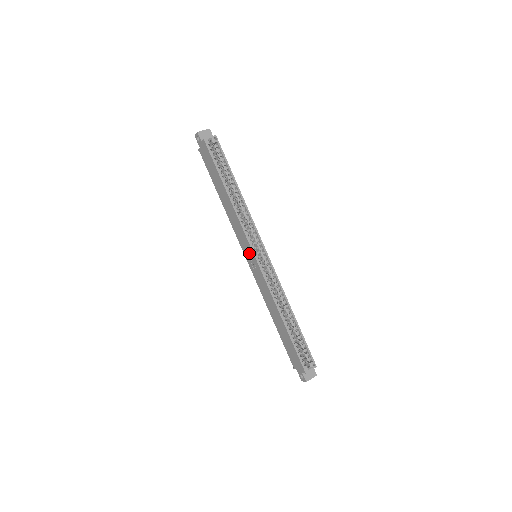
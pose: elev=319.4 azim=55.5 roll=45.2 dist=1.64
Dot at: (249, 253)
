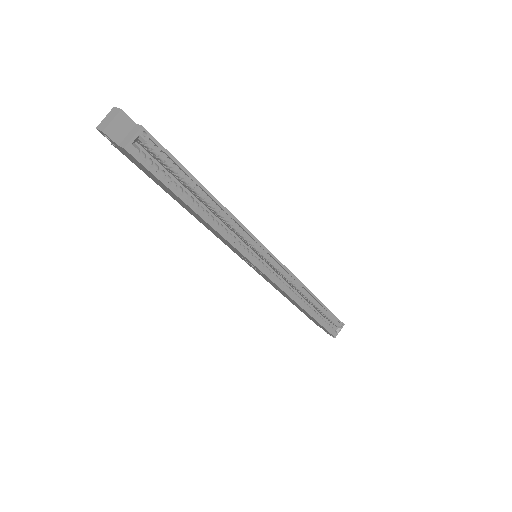
Dot at: (248, 261)
